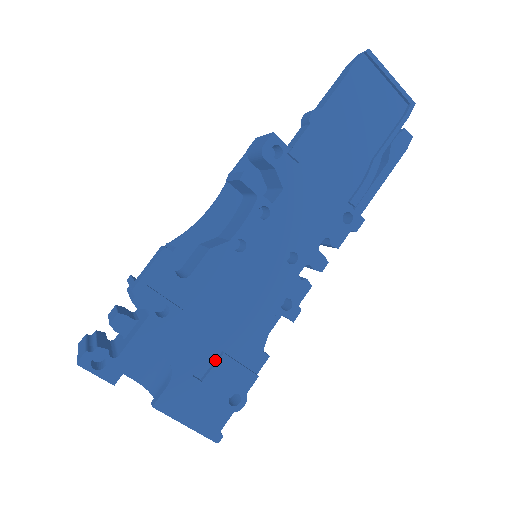
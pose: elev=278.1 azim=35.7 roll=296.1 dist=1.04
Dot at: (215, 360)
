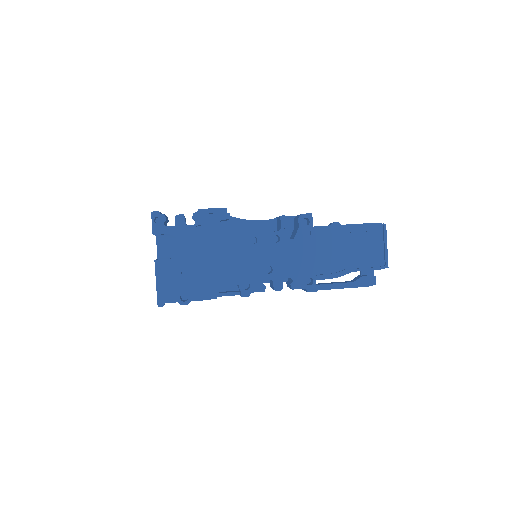
Dot at: (195, 273)
